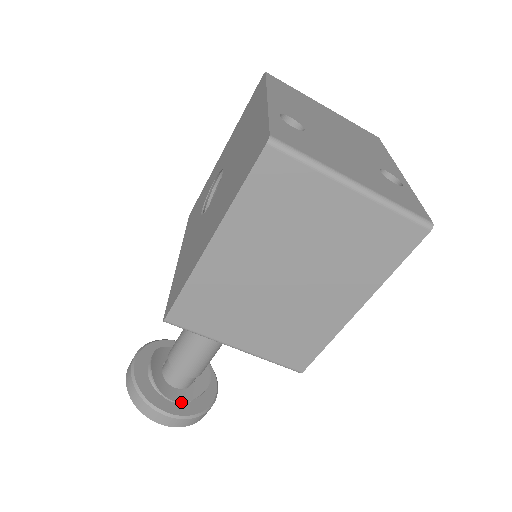
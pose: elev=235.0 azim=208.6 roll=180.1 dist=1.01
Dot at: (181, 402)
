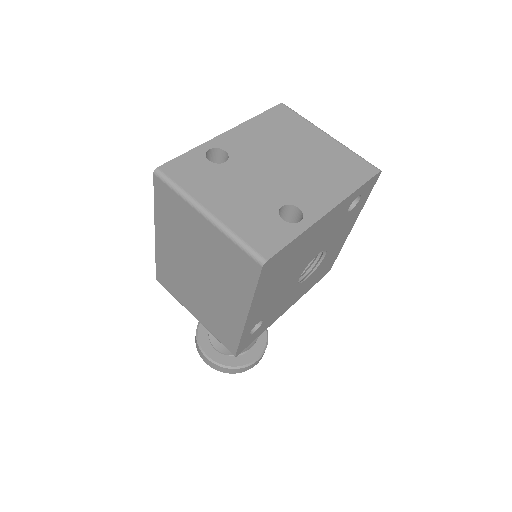
Dot at: (220, 352)
